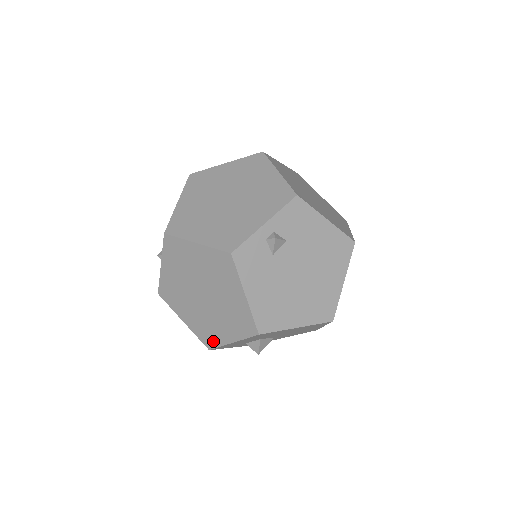
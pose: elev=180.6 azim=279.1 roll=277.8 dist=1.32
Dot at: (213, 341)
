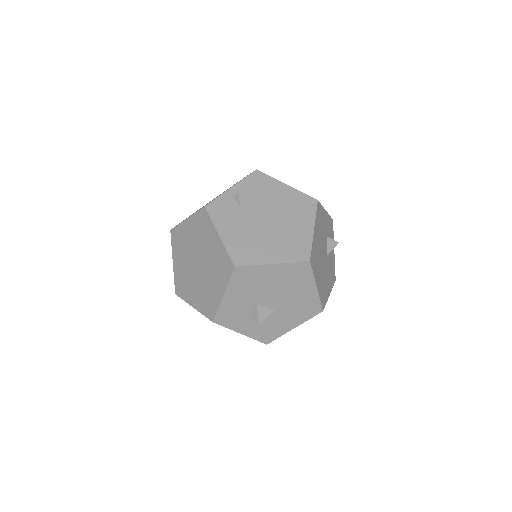
Dot at: (213, 308)
